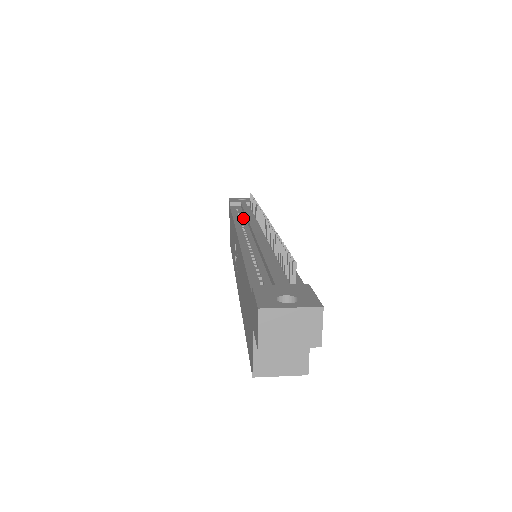
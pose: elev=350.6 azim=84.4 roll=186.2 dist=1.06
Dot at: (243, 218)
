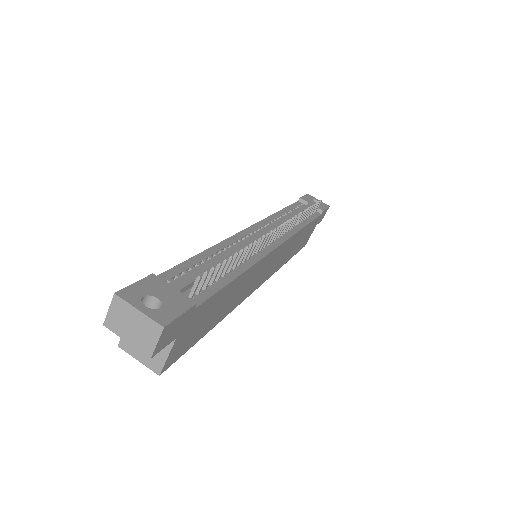
Dot at: (284, 217)
